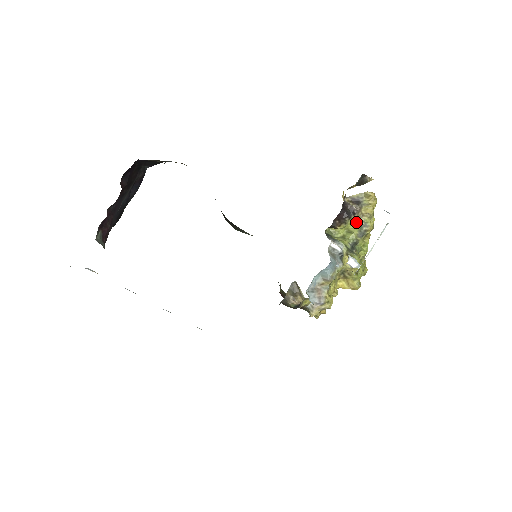
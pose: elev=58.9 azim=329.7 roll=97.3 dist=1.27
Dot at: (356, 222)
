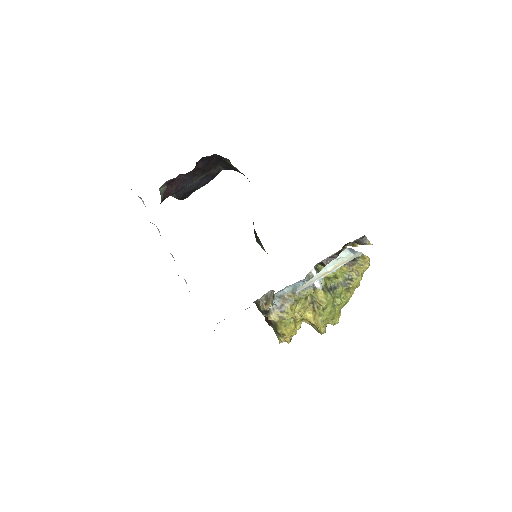
Dot at: (345, 273)
